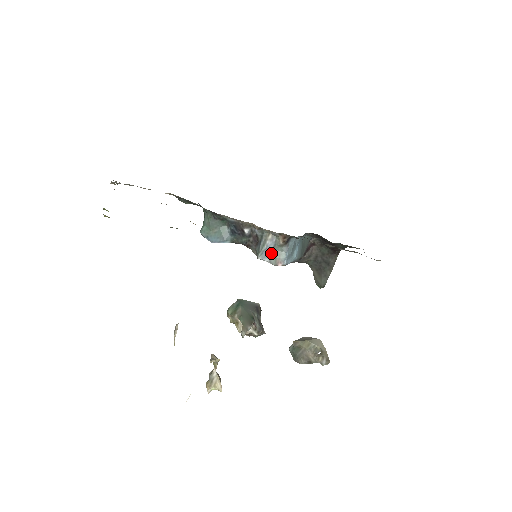
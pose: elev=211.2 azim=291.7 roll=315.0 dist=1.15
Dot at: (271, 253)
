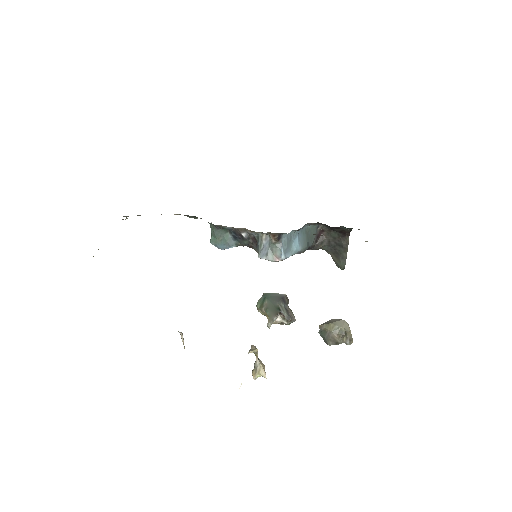
Dot at: (268, 251)
